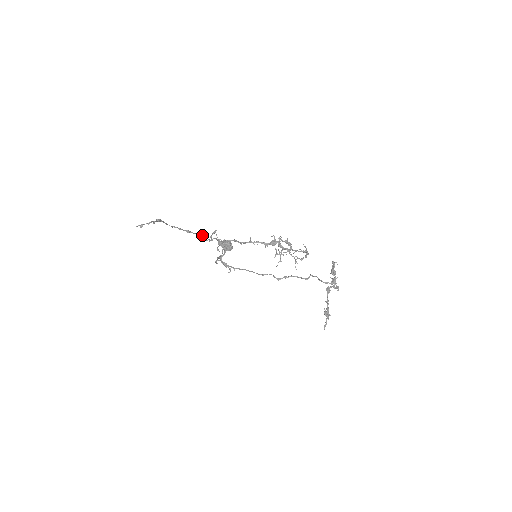
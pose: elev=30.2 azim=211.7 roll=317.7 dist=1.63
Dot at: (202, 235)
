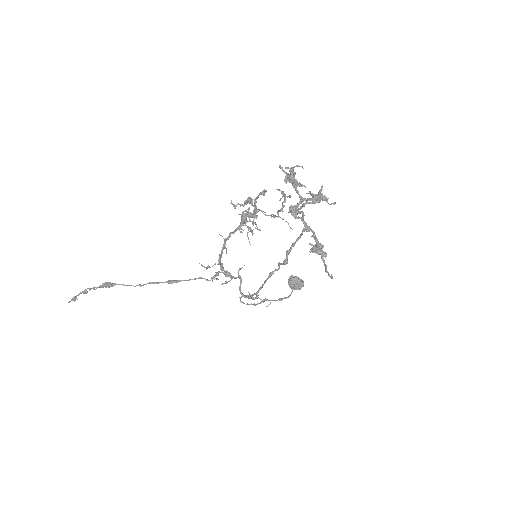
Dot at: (198, 278)
